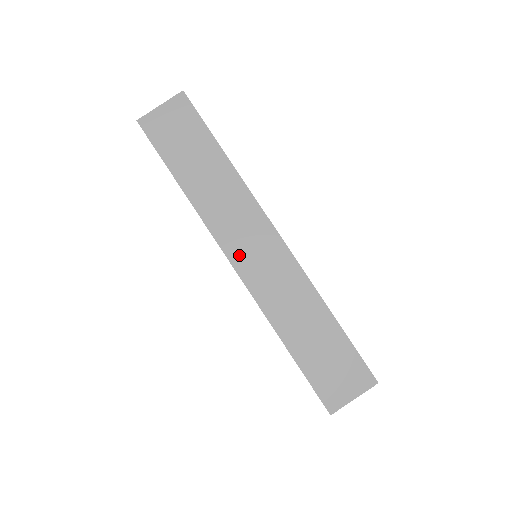
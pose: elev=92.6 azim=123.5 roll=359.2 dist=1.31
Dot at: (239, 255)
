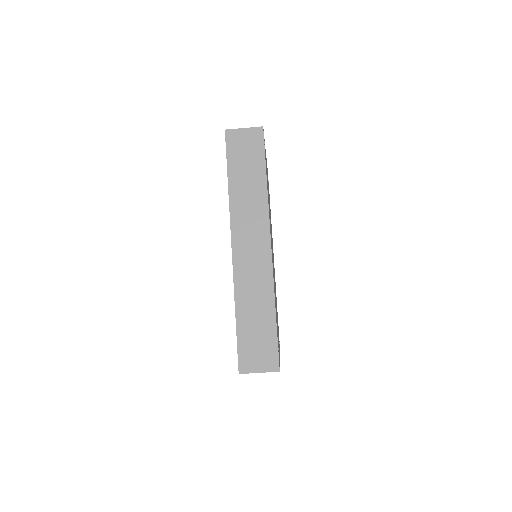
Dot at: (240, 244)
